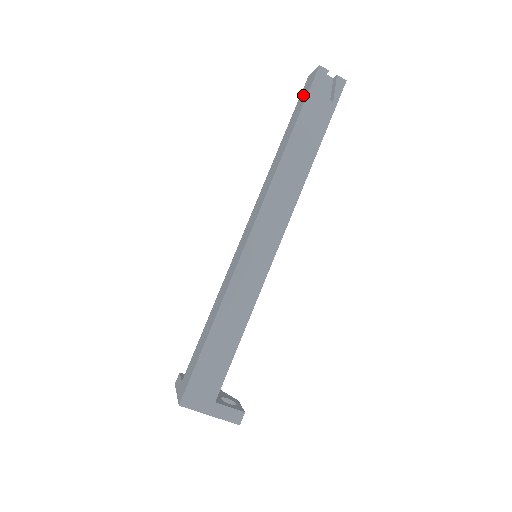
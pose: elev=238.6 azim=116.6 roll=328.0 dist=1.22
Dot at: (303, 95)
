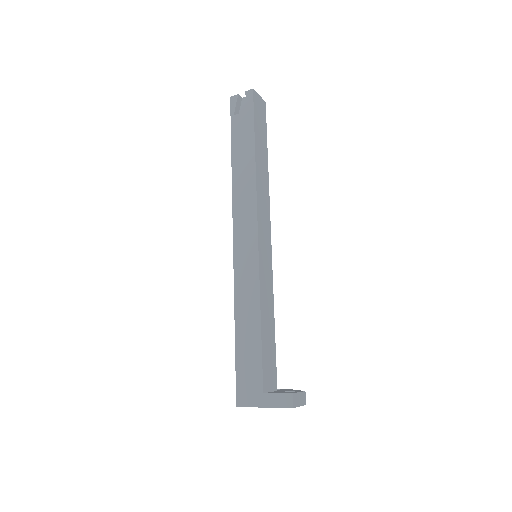
Dot at: occluded
